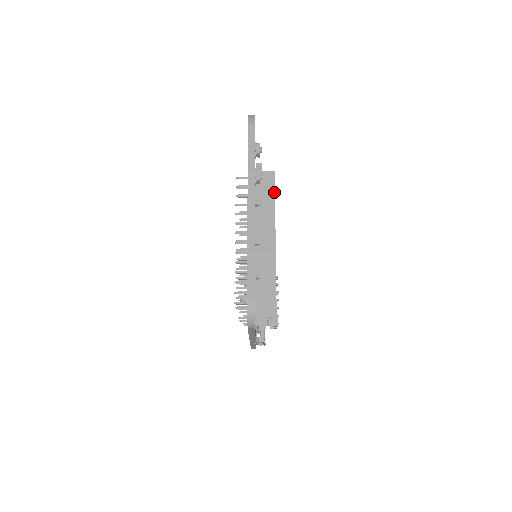
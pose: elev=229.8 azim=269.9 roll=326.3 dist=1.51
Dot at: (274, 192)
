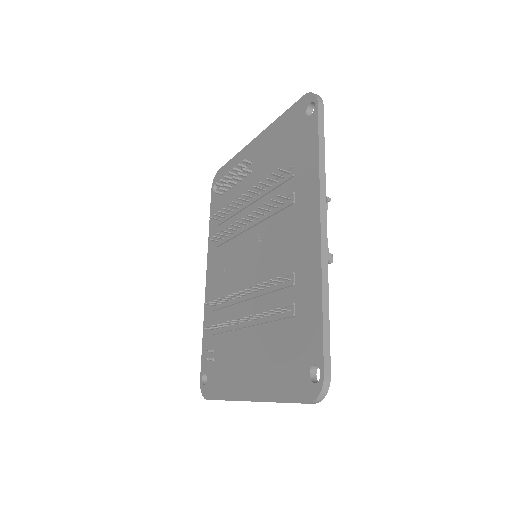
Dot at: occluded
